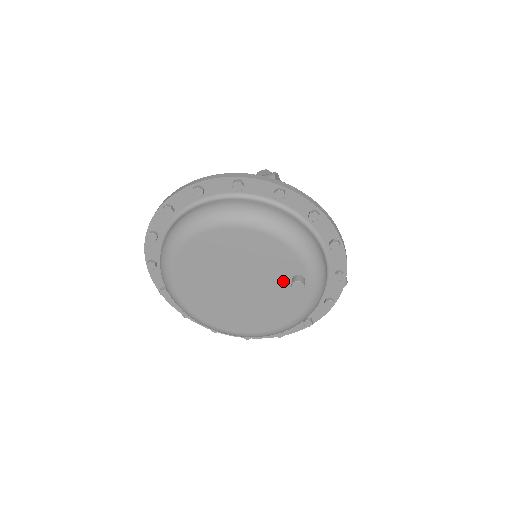
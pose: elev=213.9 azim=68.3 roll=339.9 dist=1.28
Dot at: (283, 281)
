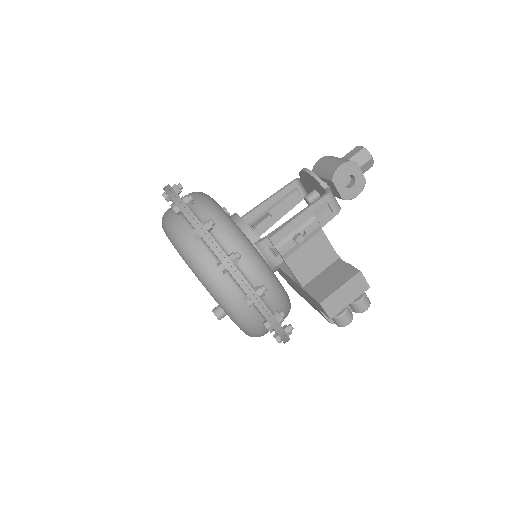
Dot at: occluded
